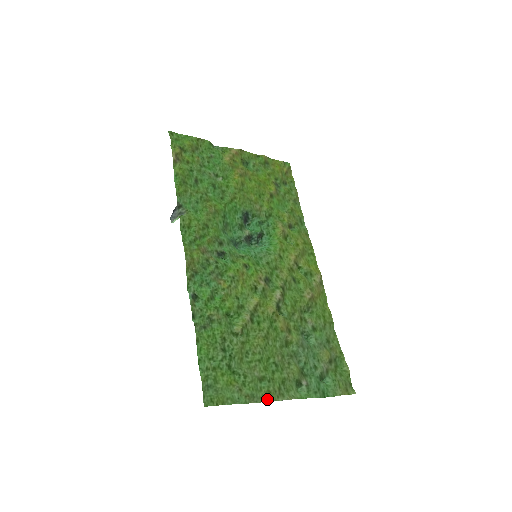
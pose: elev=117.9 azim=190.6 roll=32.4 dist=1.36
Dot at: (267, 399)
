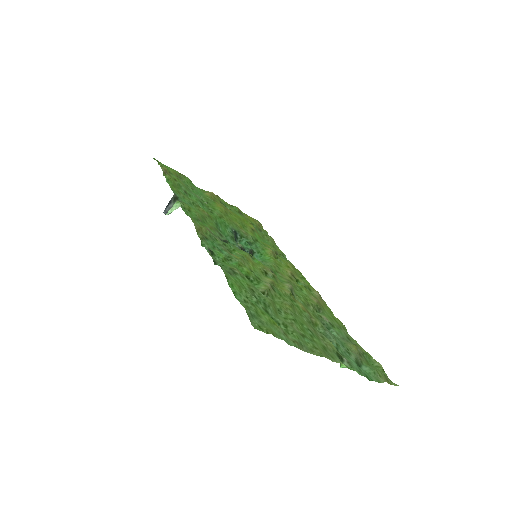
Dot at: (316, 353)
